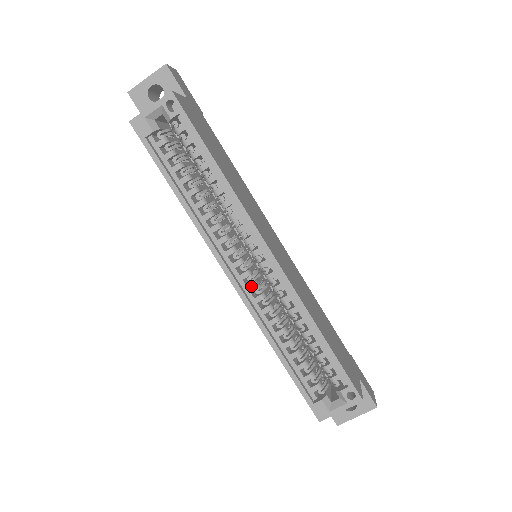
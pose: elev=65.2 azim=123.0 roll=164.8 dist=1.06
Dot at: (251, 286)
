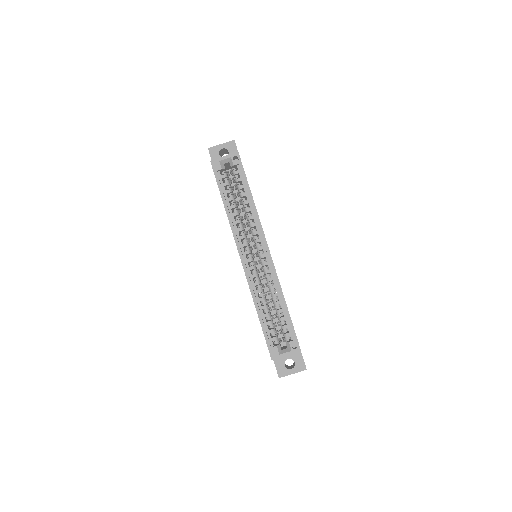
Dot at: (252, 267)
